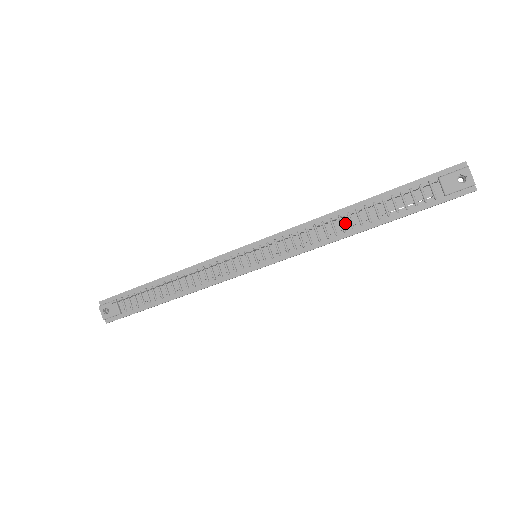
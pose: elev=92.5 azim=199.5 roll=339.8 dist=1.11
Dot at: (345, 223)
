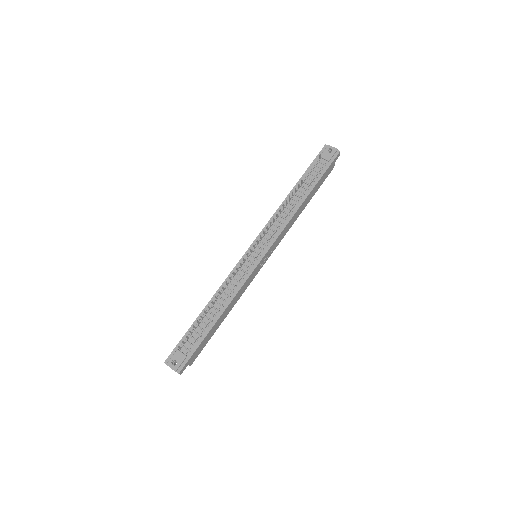
Dot at: (293, 203)
